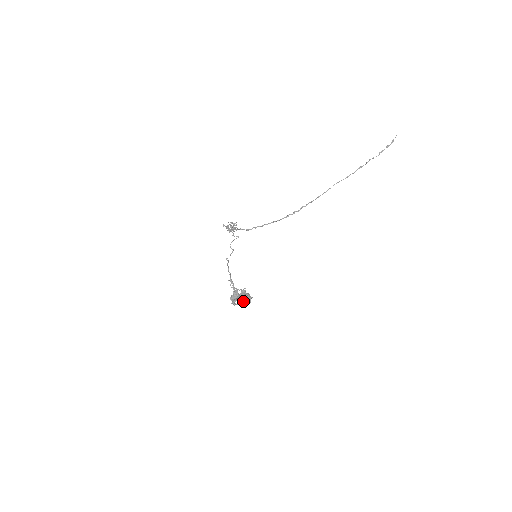
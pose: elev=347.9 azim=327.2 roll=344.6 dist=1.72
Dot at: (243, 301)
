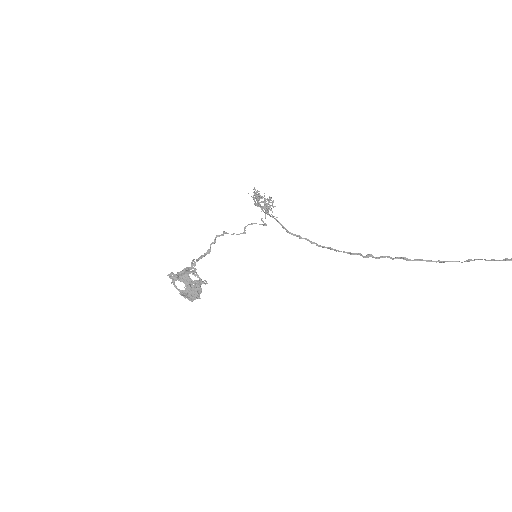
Dot at: (186, 290)
